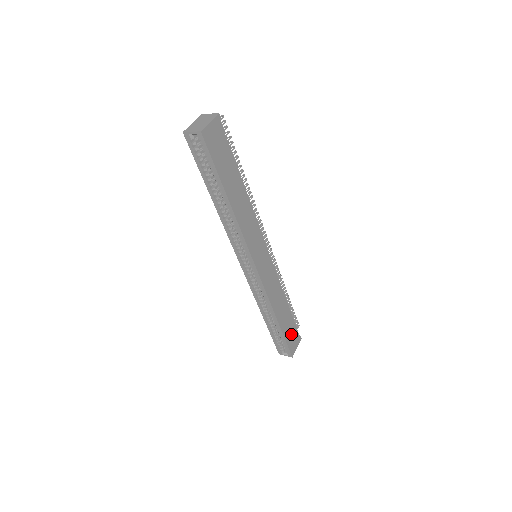
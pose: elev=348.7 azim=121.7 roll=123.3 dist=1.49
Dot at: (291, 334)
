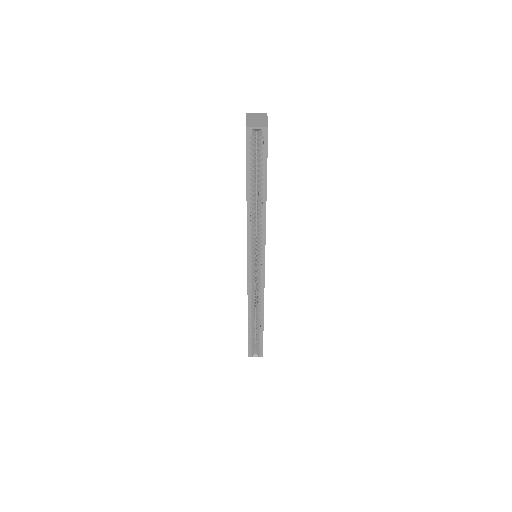
Dot at: occluded
